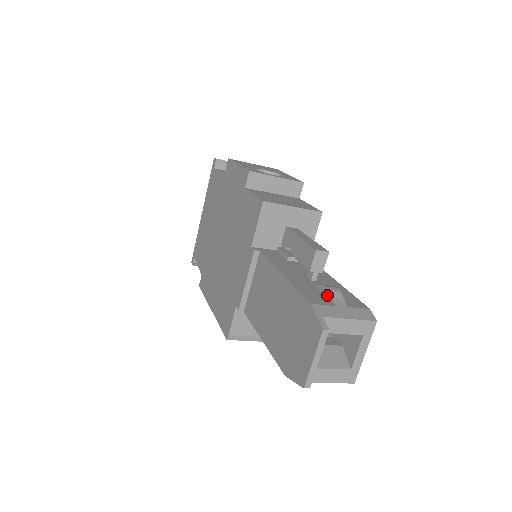
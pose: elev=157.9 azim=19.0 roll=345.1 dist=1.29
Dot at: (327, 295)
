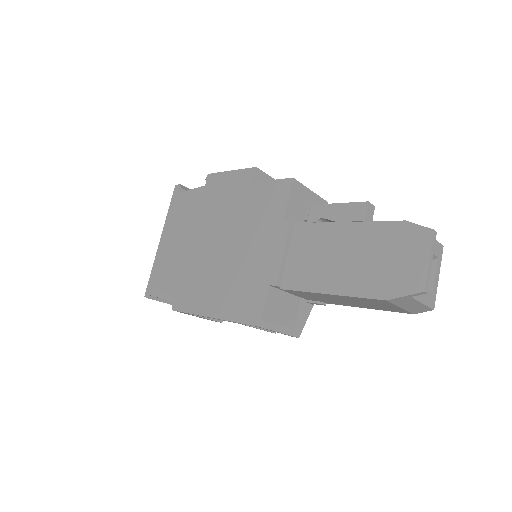
Dot at: occluded
